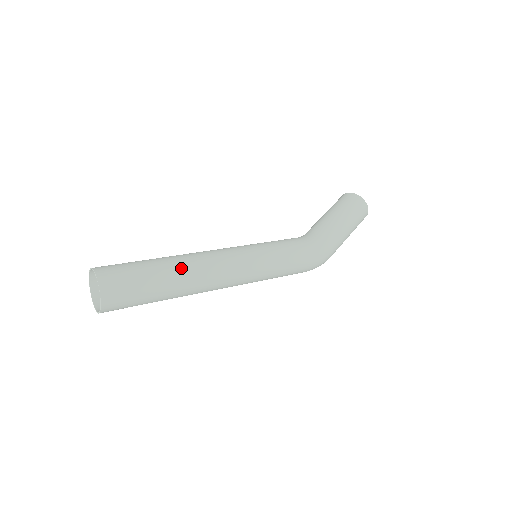
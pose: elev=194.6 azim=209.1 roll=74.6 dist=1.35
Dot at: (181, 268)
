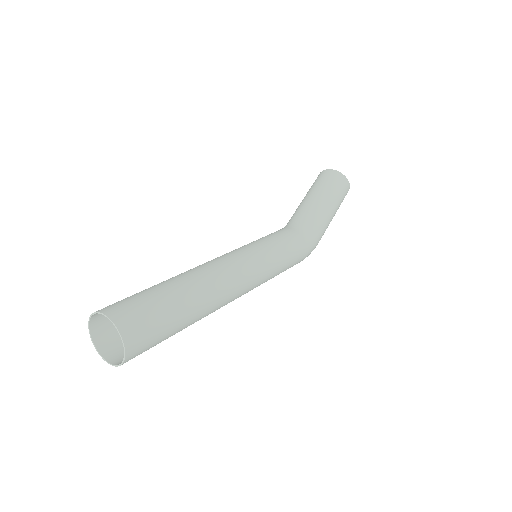
Dot at: (203, 298)
